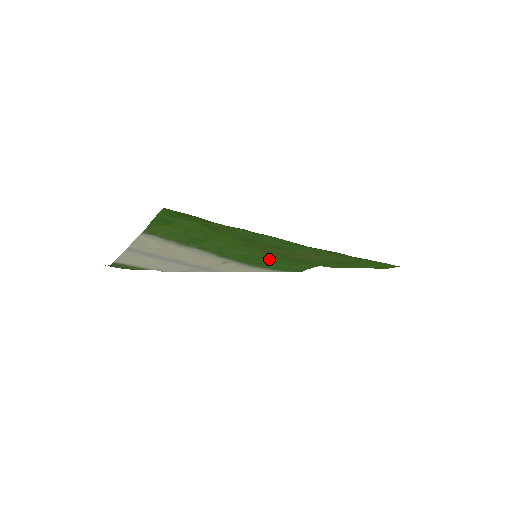
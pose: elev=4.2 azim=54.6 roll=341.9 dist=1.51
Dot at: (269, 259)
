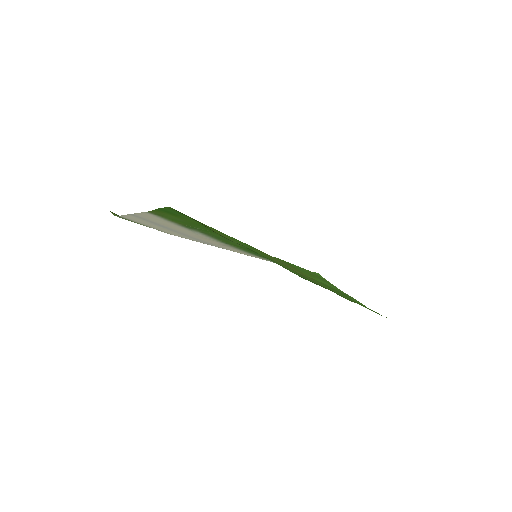
Dot at: occluded
